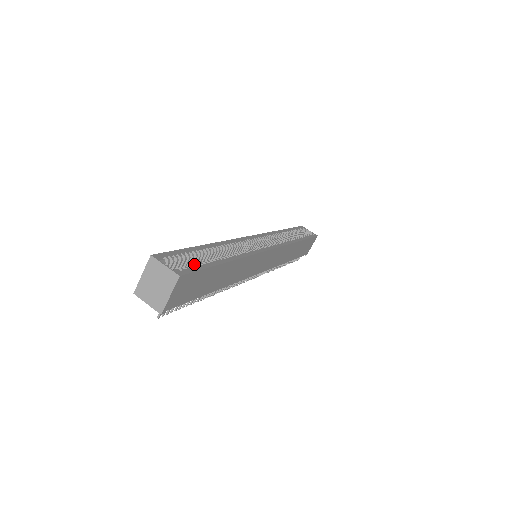
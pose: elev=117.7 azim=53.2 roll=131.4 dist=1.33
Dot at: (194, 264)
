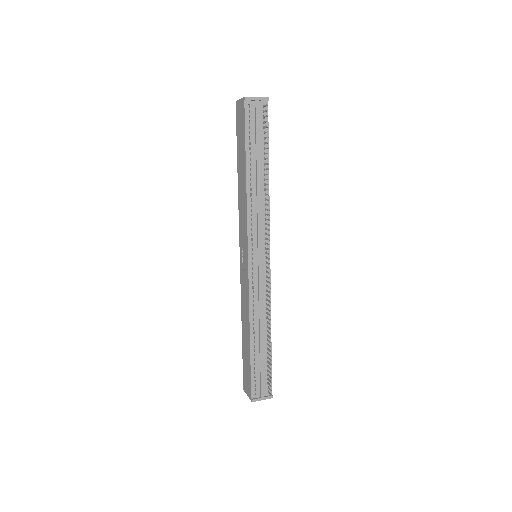
Dot at: occluded
